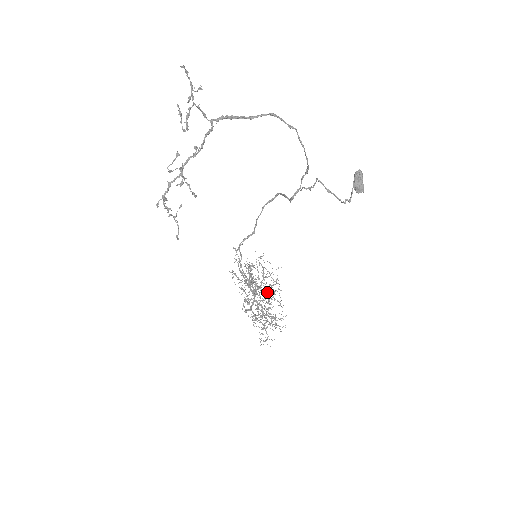
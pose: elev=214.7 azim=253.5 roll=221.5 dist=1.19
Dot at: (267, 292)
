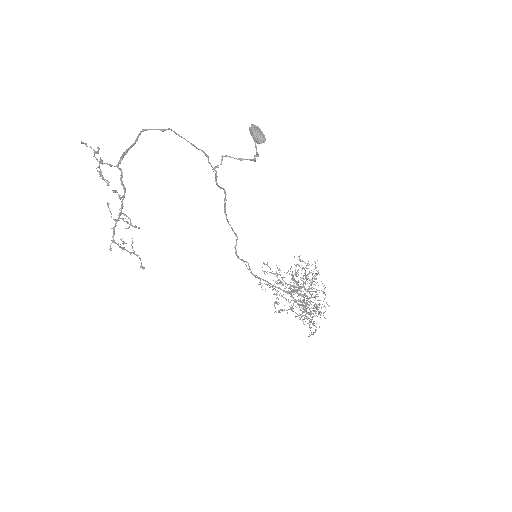
Dot at: (309, 288)
